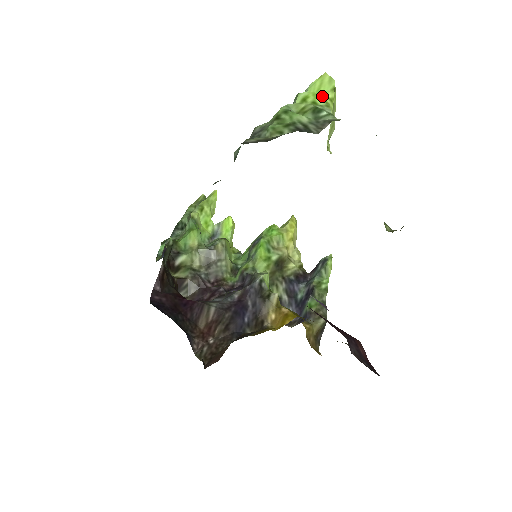
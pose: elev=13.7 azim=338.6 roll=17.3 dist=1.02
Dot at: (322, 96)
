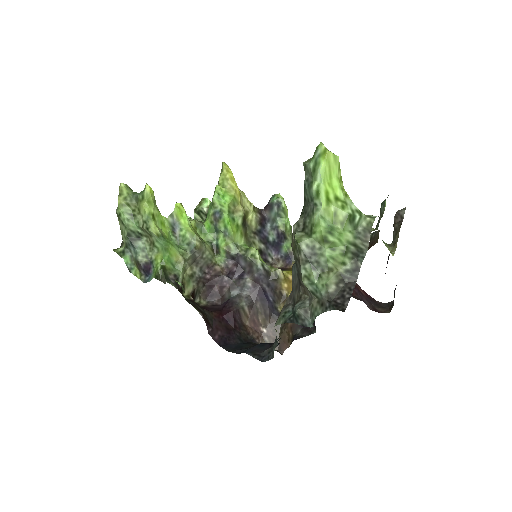
Dot at: (337, 184)
